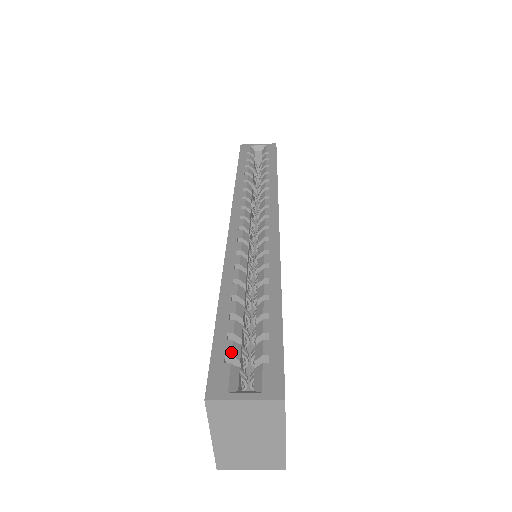
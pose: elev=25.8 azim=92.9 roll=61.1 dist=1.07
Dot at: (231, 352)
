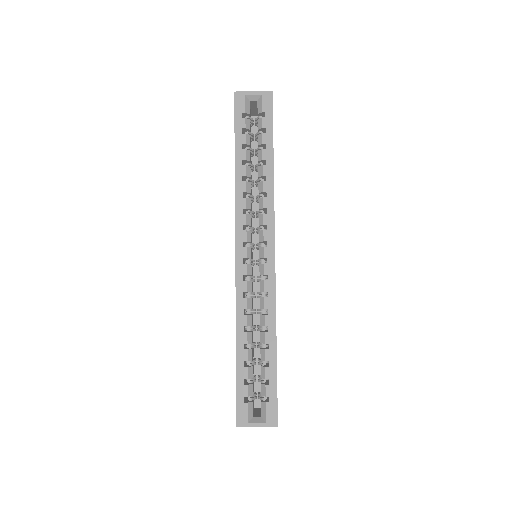
Dot at: (248, 394)
